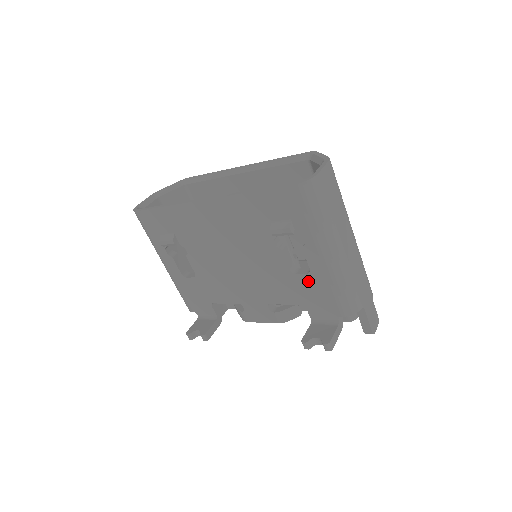
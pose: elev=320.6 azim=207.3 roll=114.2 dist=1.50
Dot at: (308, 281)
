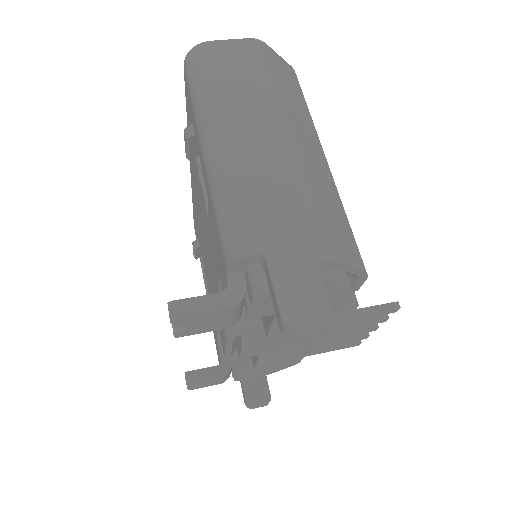
Dot at: (211, 219)
